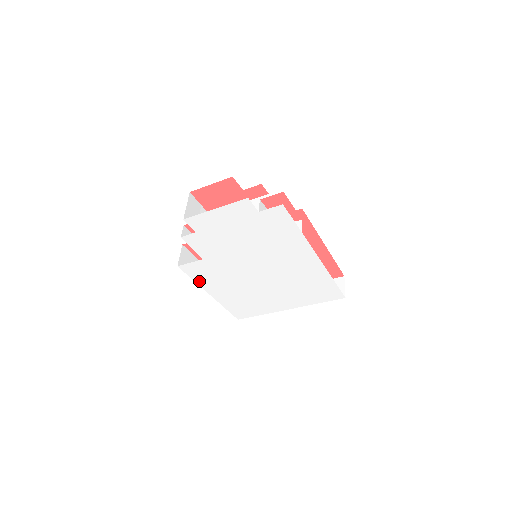
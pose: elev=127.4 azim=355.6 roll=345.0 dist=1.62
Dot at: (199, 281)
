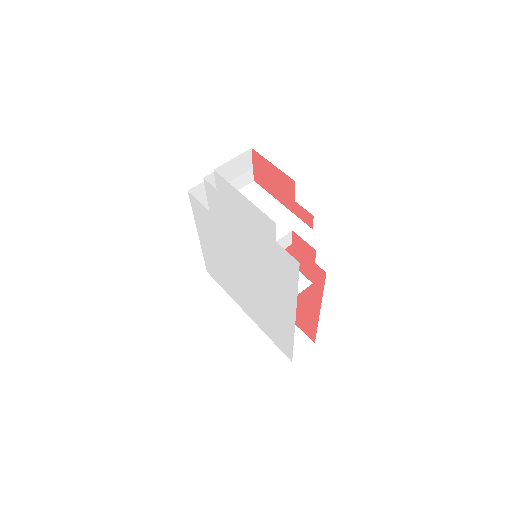
Dot at: (197, 219)
